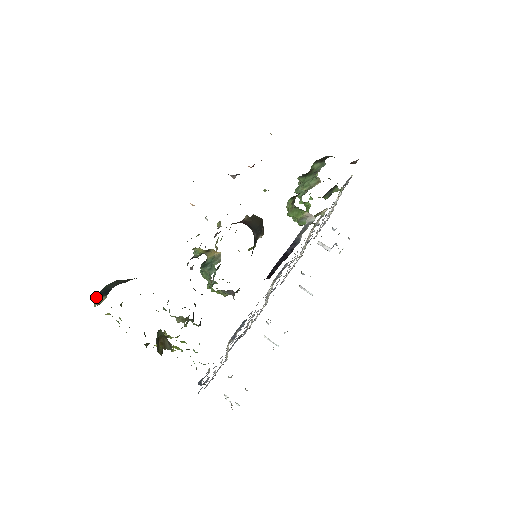
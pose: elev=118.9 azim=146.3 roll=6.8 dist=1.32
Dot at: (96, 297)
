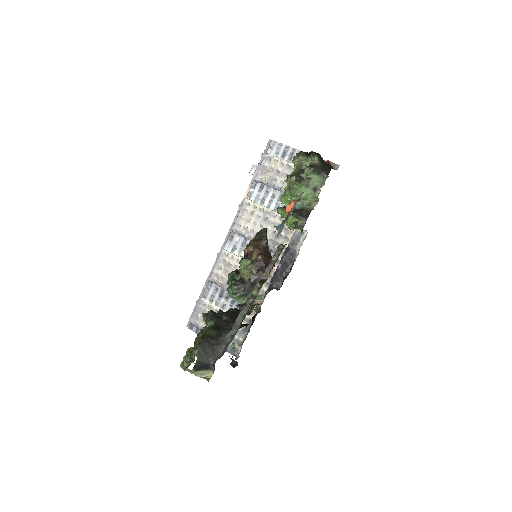
Dot at: (195, 371)
